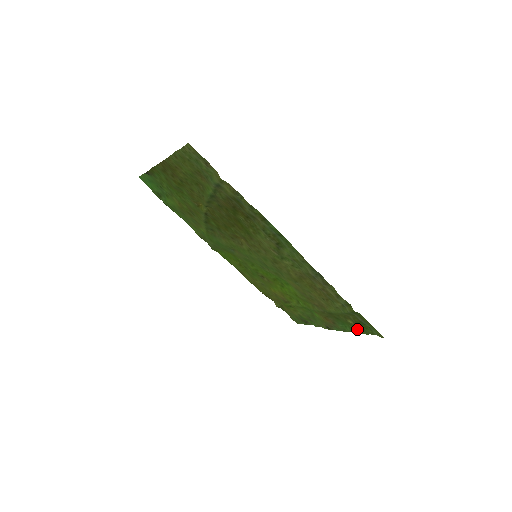
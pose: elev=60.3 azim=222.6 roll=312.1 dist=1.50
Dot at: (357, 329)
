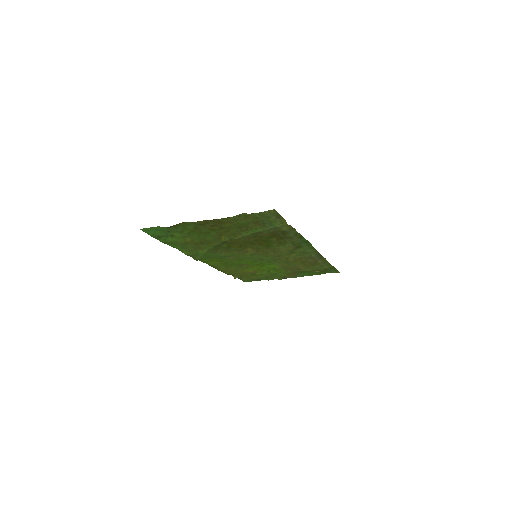
Dot at: (317, 273)
